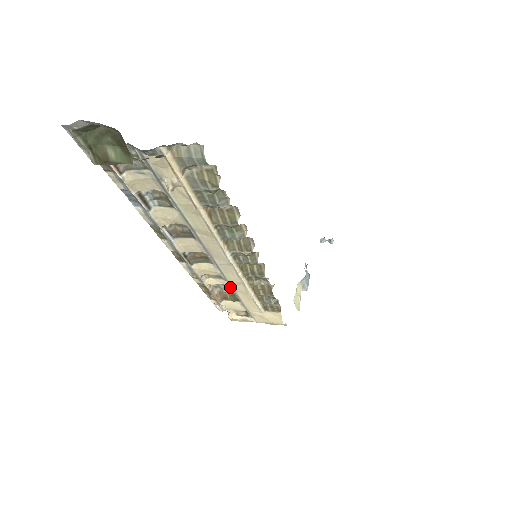
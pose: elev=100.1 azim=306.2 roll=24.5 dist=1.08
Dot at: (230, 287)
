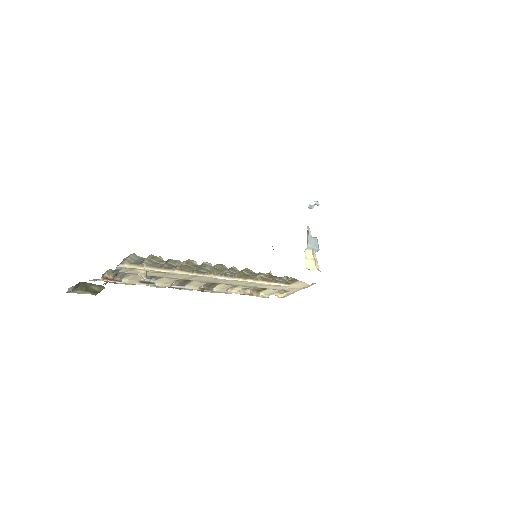
Dot at: (250, 286)
